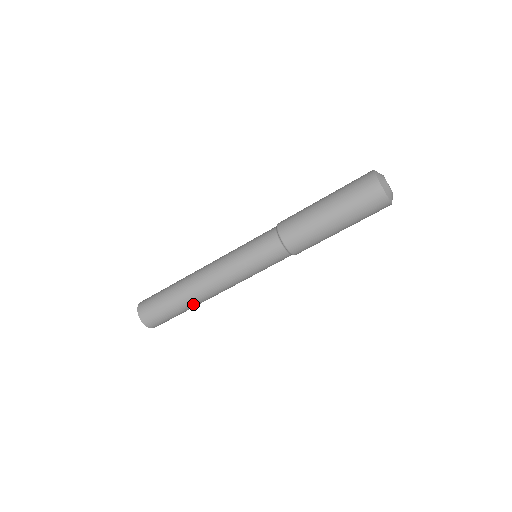
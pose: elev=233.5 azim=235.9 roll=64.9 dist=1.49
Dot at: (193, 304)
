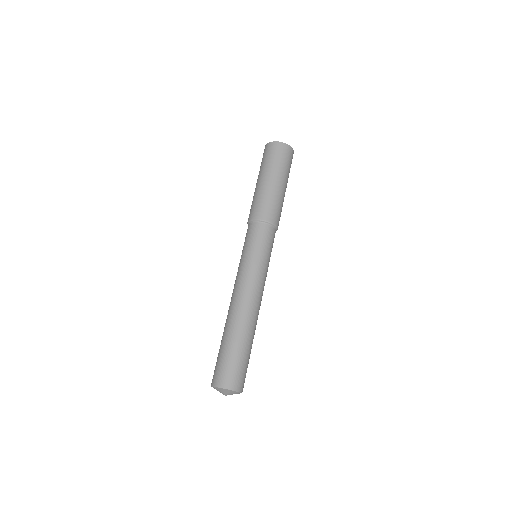
Dot at: (232, 326)
